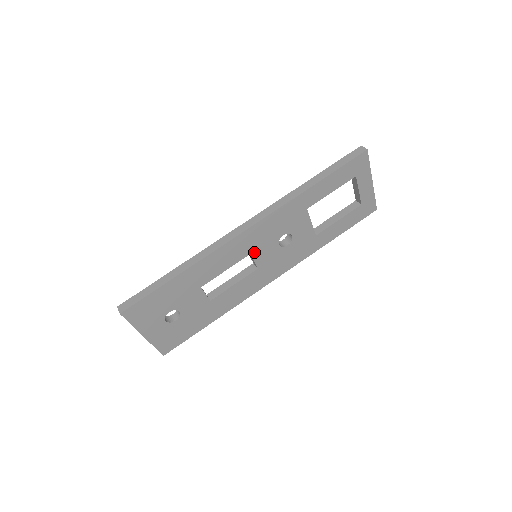
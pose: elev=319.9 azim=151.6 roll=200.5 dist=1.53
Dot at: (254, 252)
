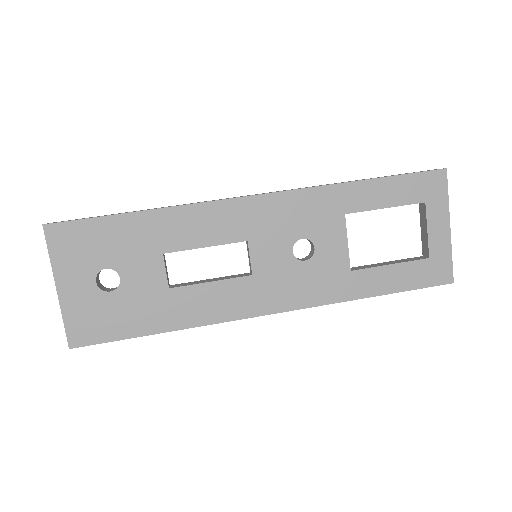
Dot at: (254, 241)
